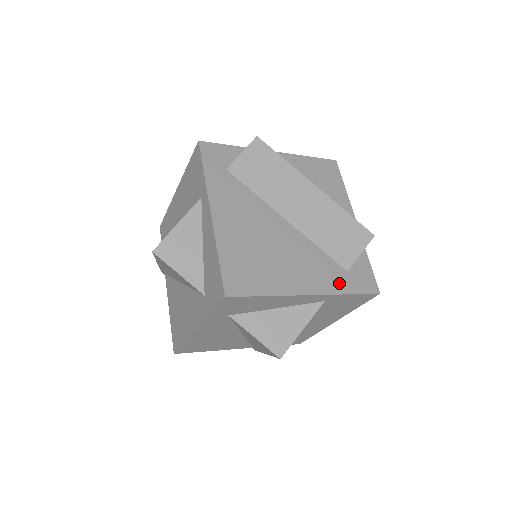
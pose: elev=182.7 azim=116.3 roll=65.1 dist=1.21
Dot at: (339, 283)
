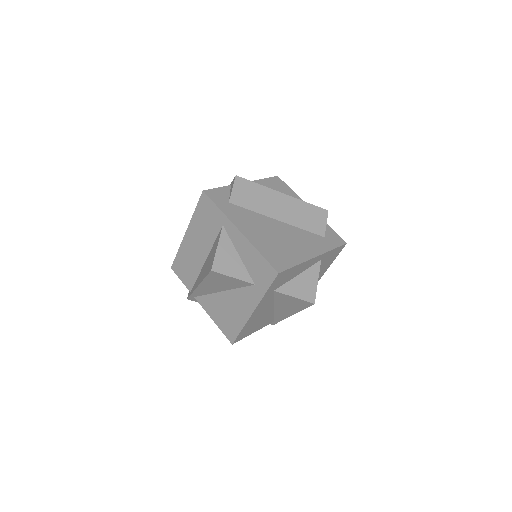
Dot at: (325, 245)
